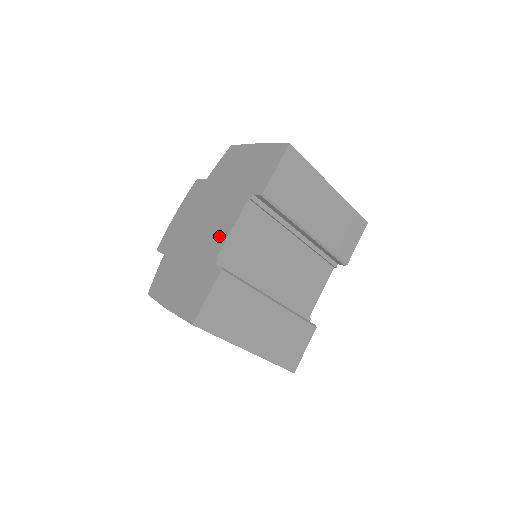
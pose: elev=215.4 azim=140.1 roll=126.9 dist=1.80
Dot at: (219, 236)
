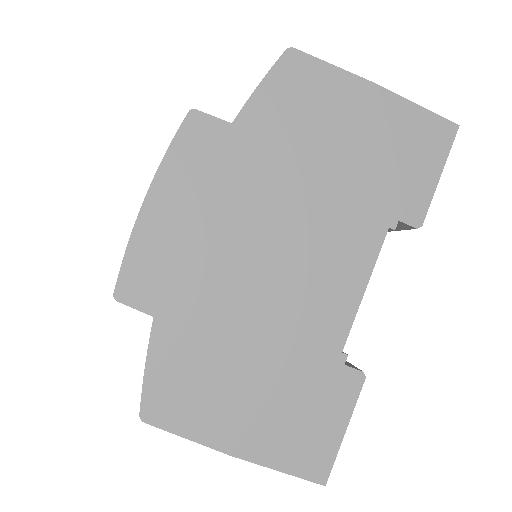
Dot at: (335, 301)
